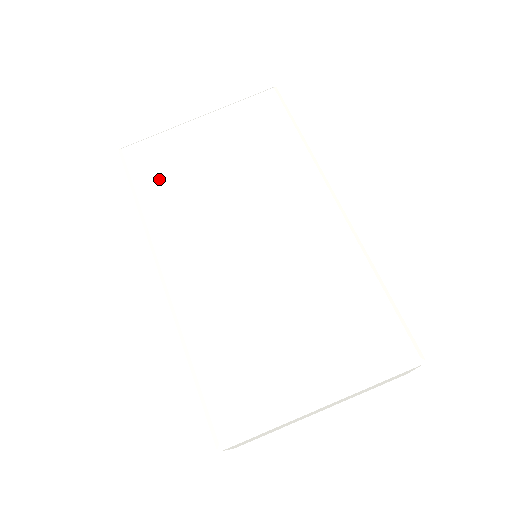
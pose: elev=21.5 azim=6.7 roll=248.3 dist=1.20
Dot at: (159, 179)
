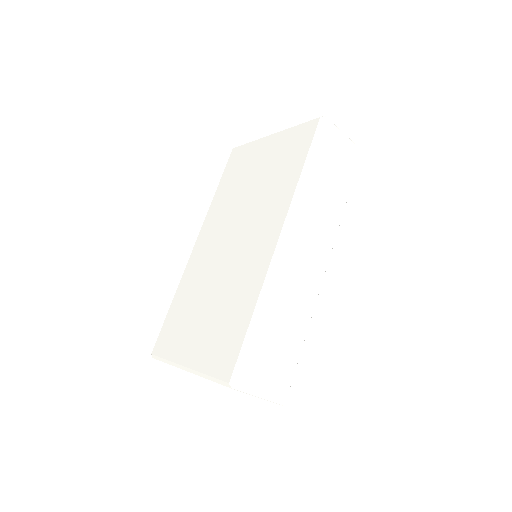
Dot at: (231, 177)
